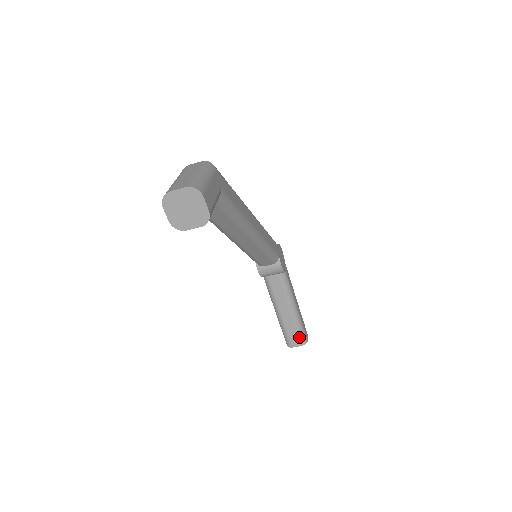
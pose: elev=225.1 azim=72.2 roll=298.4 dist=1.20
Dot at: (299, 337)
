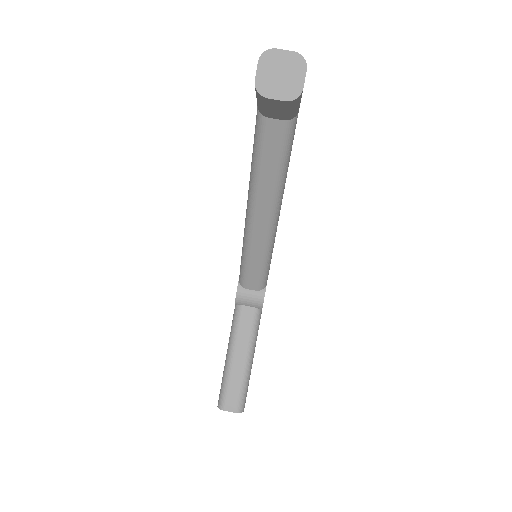
Dot at: (238, 399)
